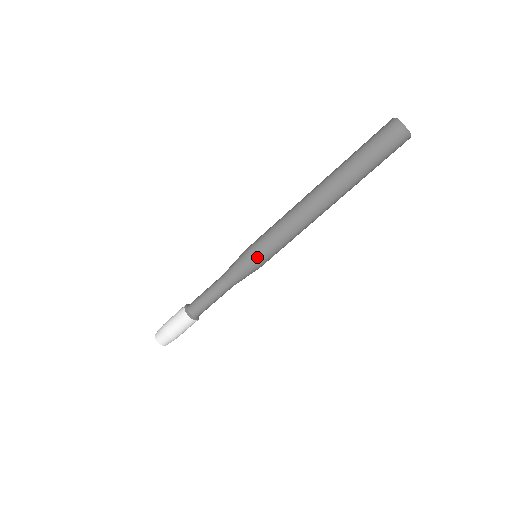
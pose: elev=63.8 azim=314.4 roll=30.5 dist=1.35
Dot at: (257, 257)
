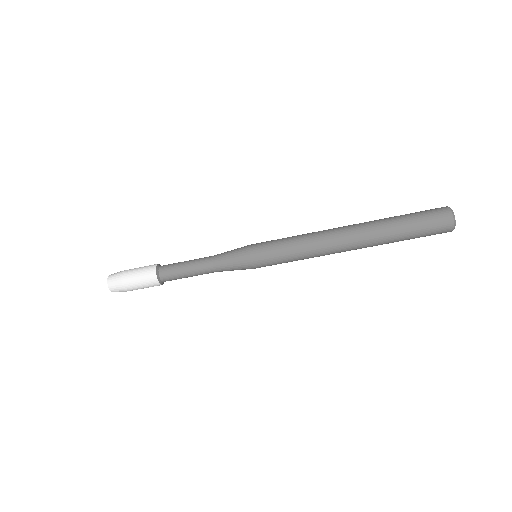
Dot at: (258, 251)
